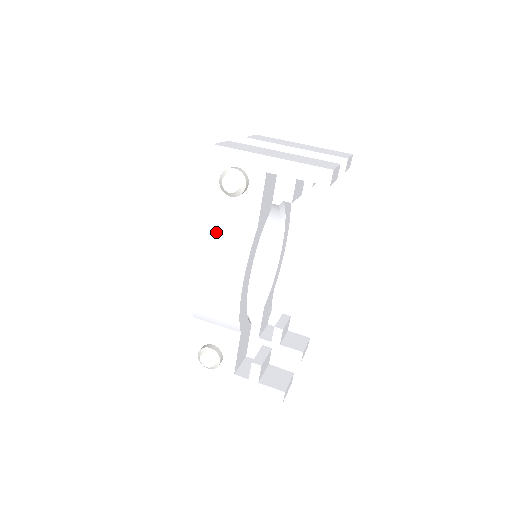
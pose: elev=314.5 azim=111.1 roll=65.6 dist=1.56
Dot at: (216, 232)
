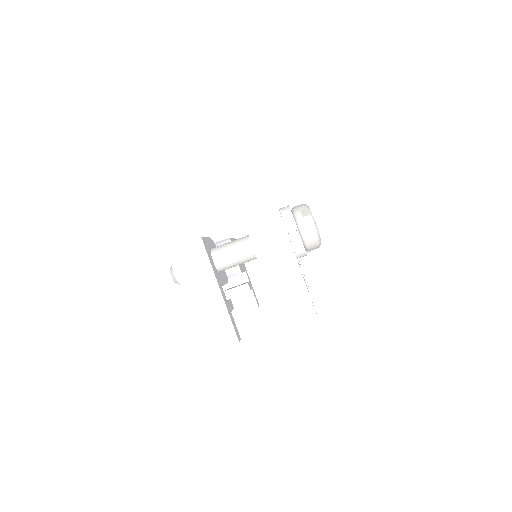
Dot at: occluded
